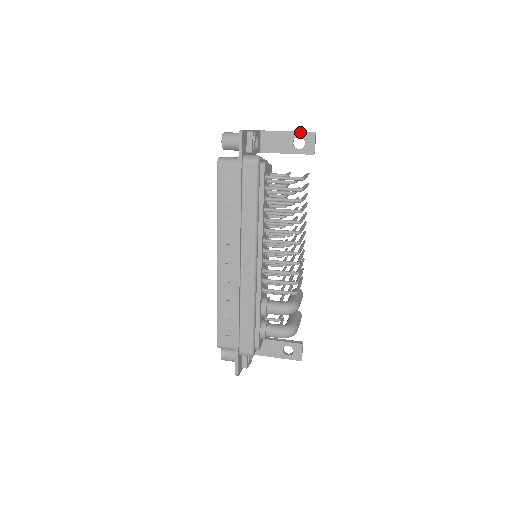
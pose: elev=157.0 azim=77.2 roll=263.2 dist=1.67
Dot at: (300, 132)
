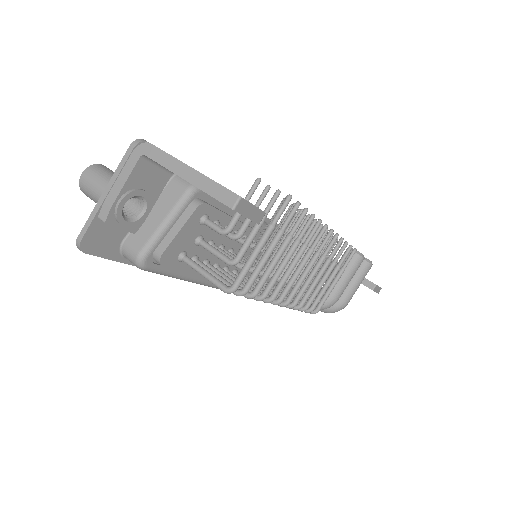
Dot at: occluded
